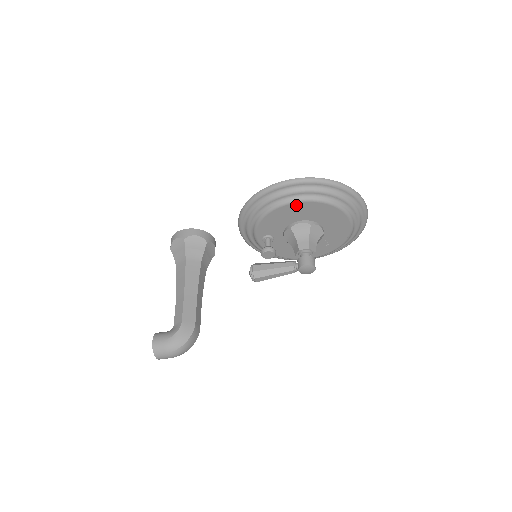
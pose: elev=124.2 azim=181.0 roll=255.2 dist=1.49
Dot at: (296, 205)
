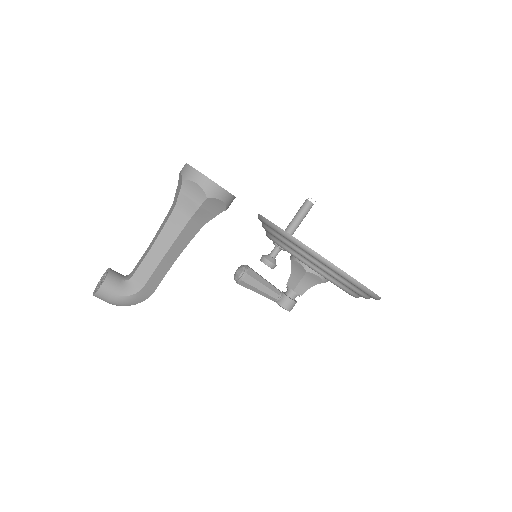
Dot at: (332, 282)
